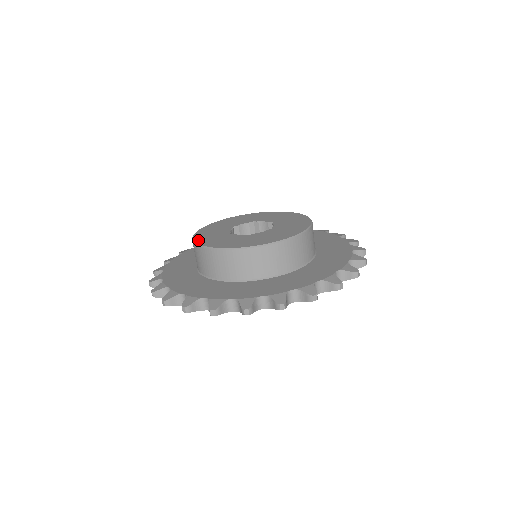
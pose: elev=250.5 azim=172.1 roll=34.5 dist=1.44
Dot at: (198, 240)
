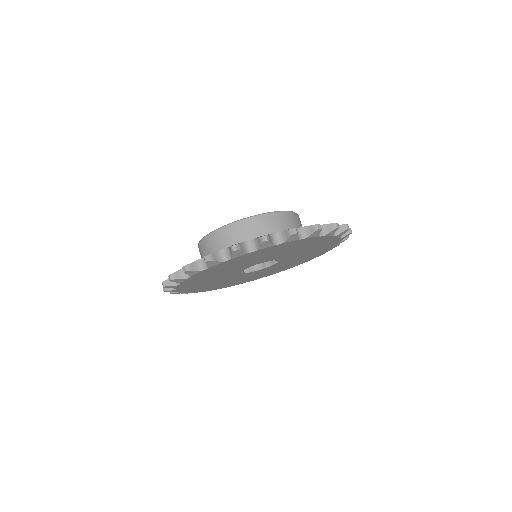
Dot at: (233, 223)
